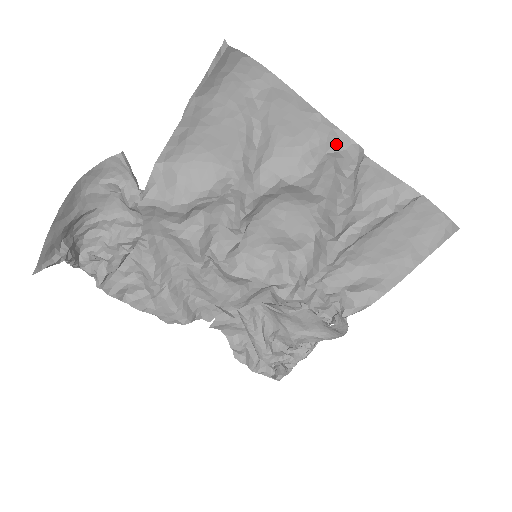
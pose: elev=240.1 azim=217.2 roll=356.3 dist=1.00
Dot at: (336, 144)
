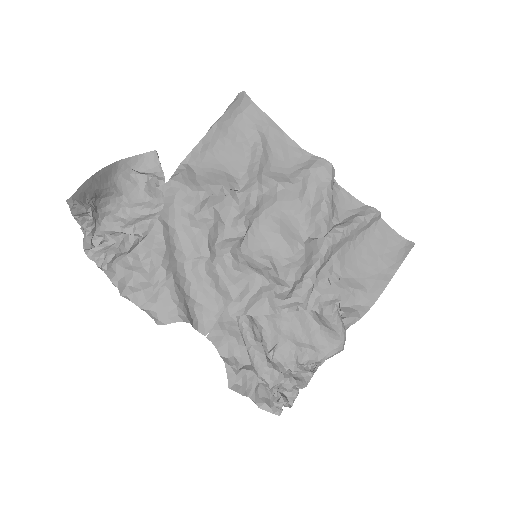
Dot at: (316, 163)
